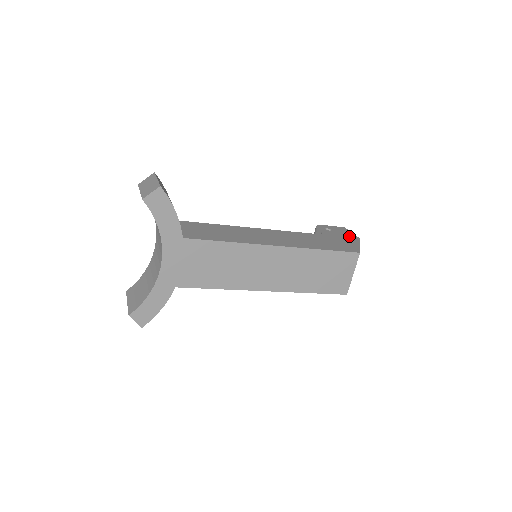
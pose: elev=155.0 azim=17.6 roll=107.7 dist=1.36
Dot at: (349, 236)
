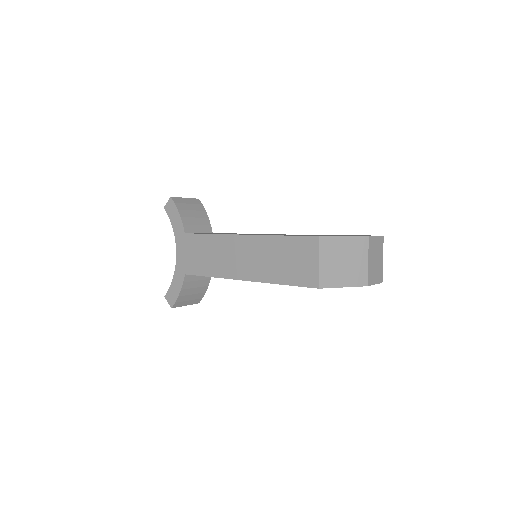
Dot at: occluded
